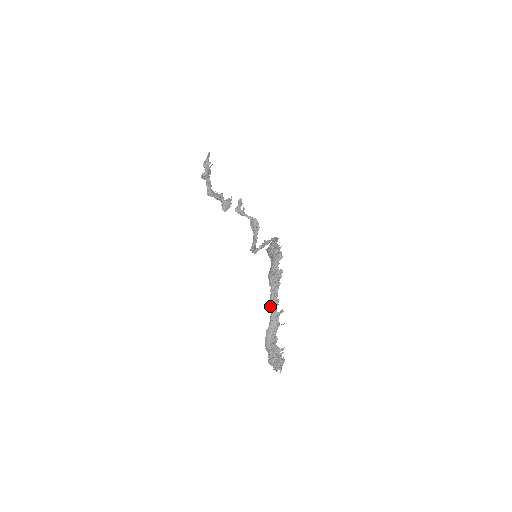
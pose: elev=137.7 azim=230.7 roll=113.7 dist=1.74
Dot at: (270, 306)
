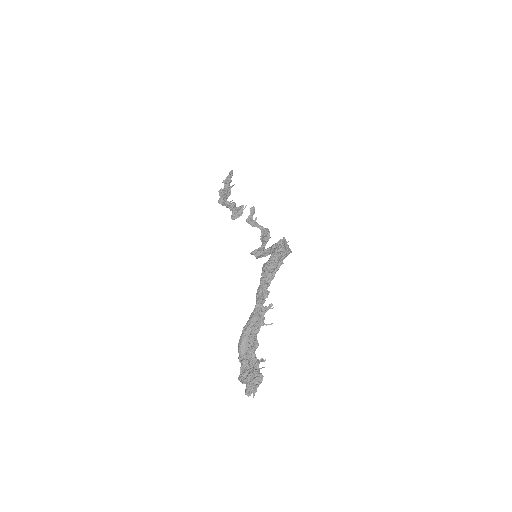
Dot at: (256, 298)
